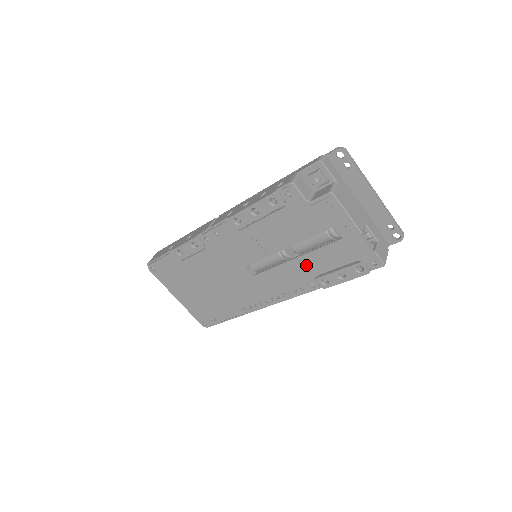
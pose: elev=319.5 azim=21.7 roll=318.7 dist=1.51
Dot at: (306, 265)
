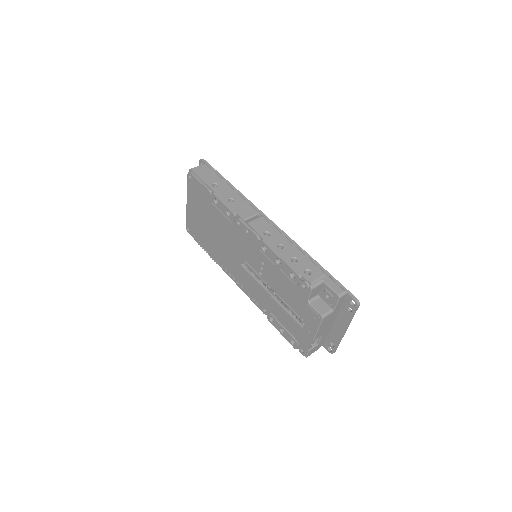
Dot at: (273, 305)
